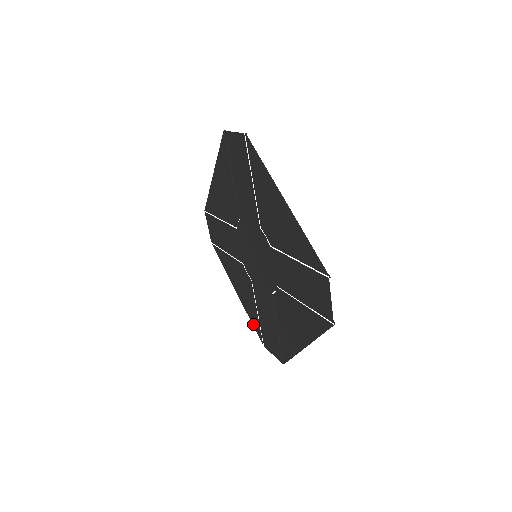
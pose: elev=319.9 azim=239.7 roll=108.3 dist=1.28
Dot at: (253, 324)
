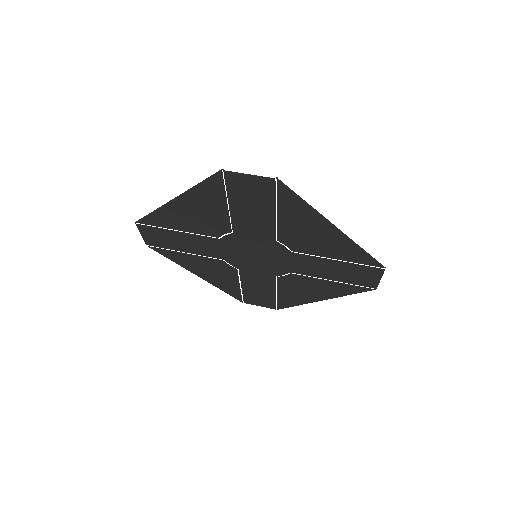
Dot at: (227, 293)
